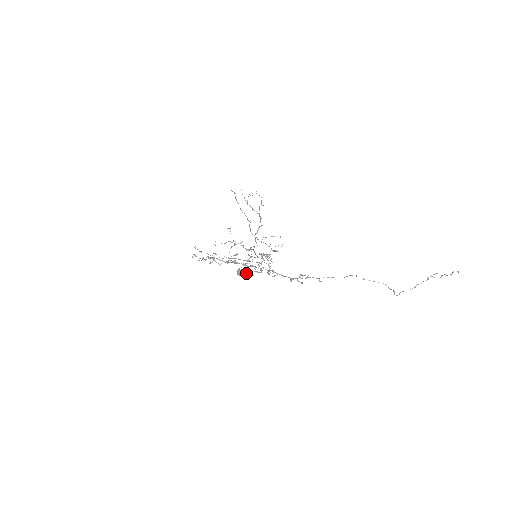
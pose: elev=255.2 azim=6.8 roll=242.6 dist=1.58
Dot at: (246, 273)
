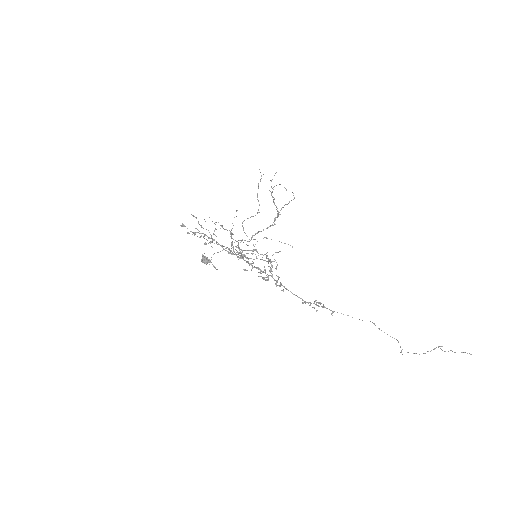
Dot at: (212, 264)
